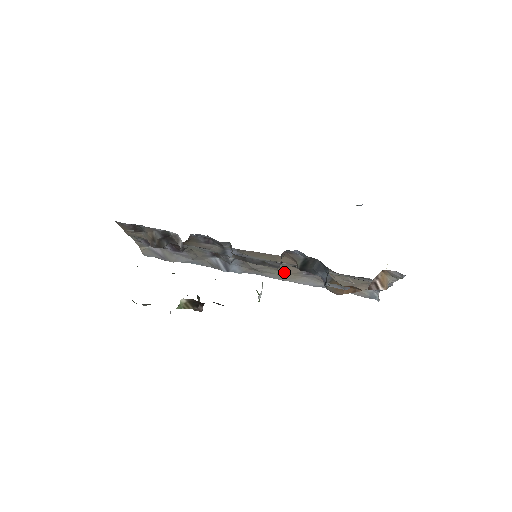
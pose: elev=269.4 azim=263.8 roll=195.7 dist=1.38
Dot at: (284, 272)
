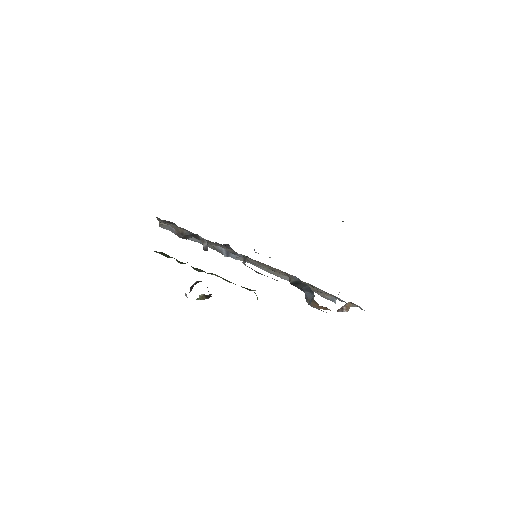
Dot at: (273, 270)
